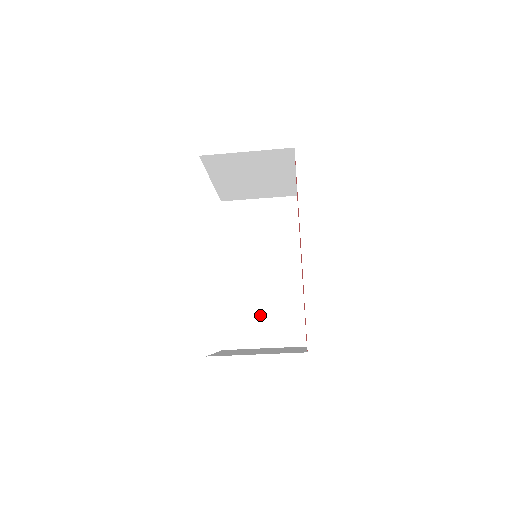
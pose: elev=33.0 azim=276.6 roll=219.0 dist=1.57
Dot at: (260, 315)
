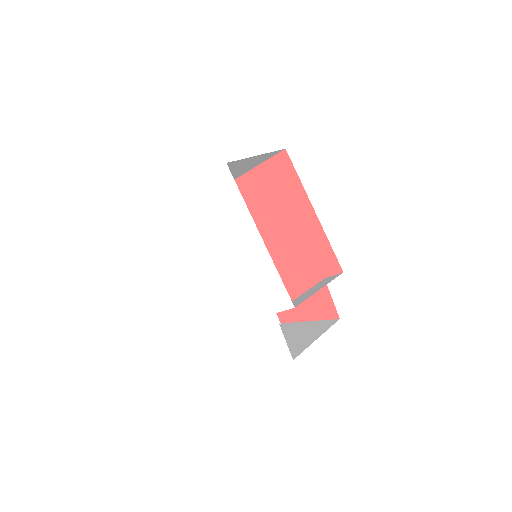
Dot at: occluded
